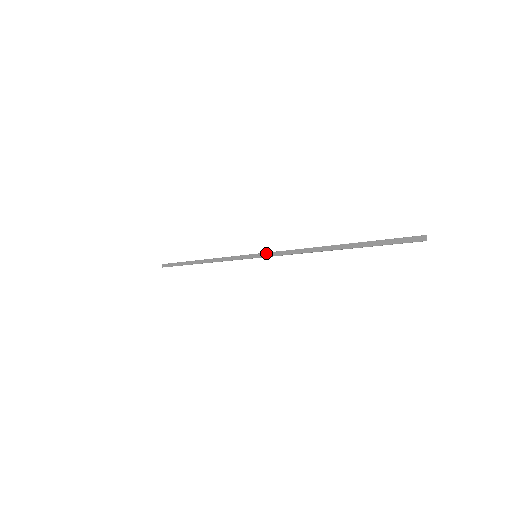
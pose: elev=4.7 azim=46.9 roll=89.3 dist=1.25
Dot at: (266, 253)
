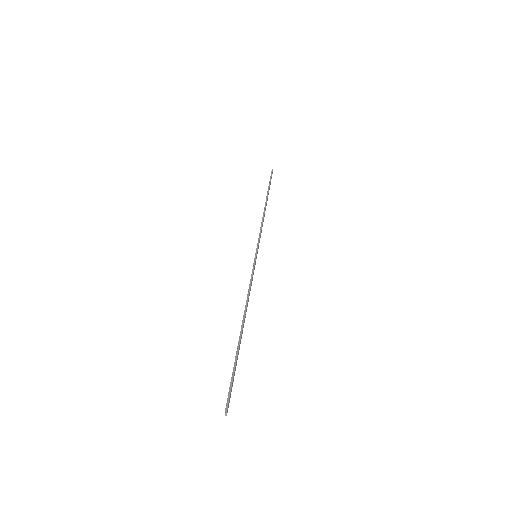
Dot at: (253, 264)
